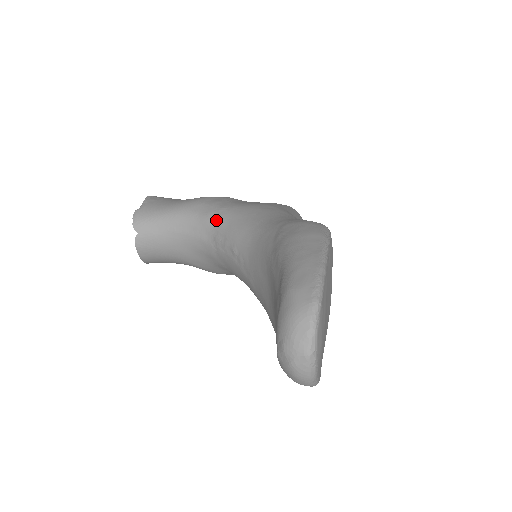
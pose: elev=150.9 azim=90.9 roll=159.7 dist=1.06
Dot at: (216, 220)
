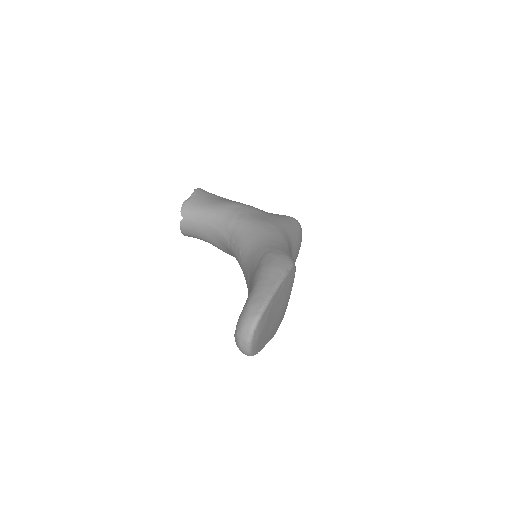
Dot at: (234, 227)
